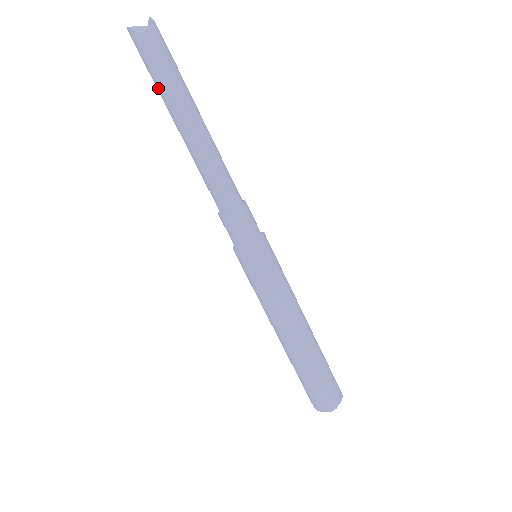
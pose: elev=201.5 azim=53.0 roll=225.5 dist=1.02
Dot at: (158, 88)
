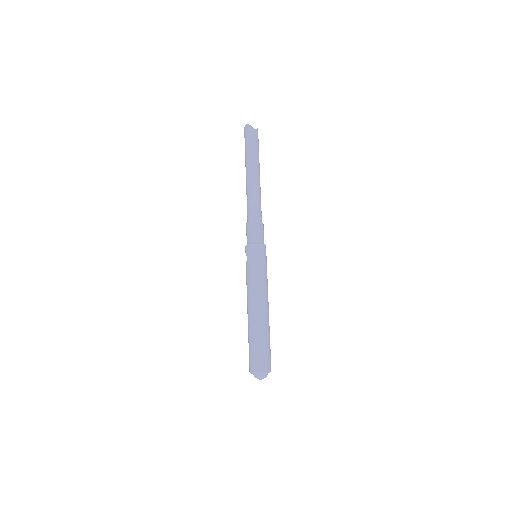
Dot at: (248, 153)
